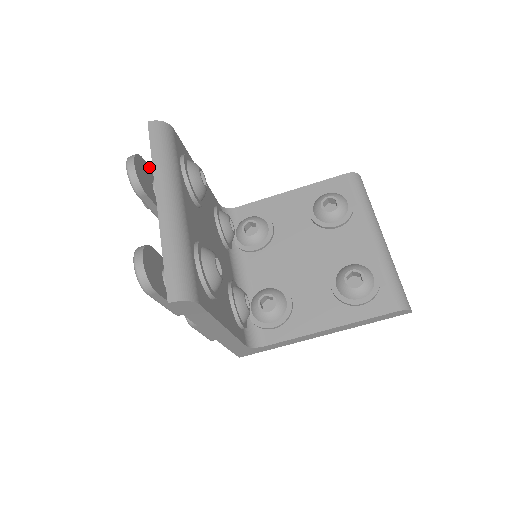
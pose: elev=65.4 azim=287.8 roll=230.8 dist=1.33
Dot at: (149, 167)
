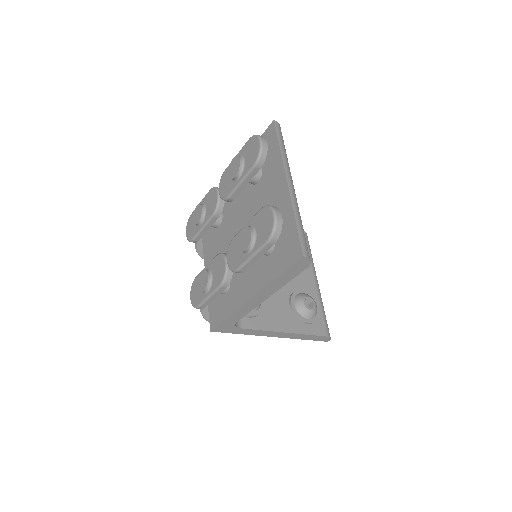
Dot at: occluded
